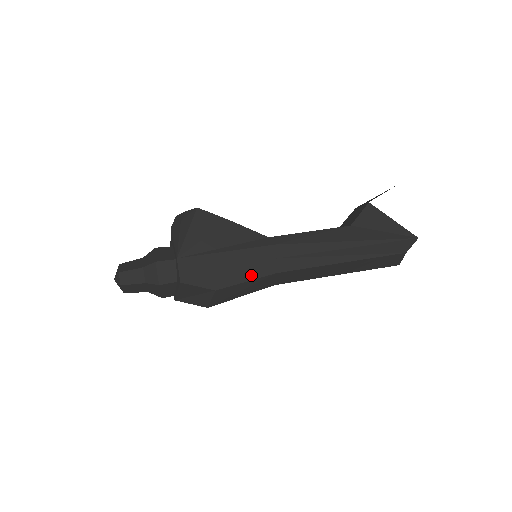
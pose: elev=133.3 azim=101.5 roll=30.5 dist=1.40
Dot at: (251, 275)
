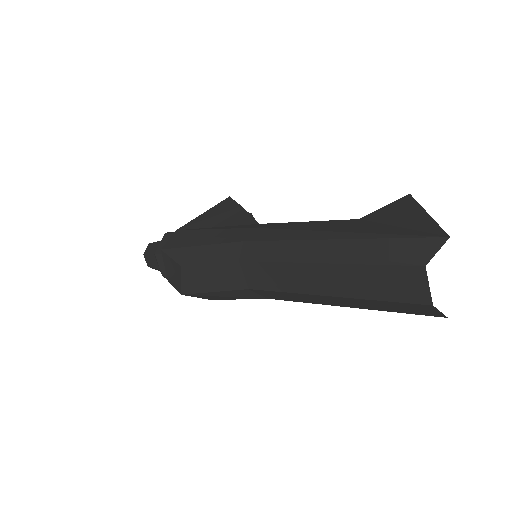
Dot at: (215, 257)
